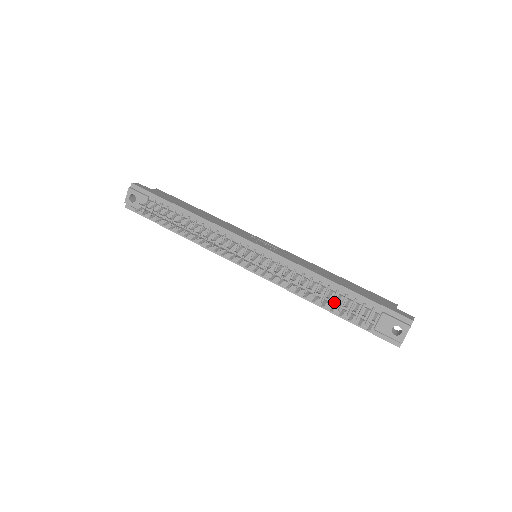
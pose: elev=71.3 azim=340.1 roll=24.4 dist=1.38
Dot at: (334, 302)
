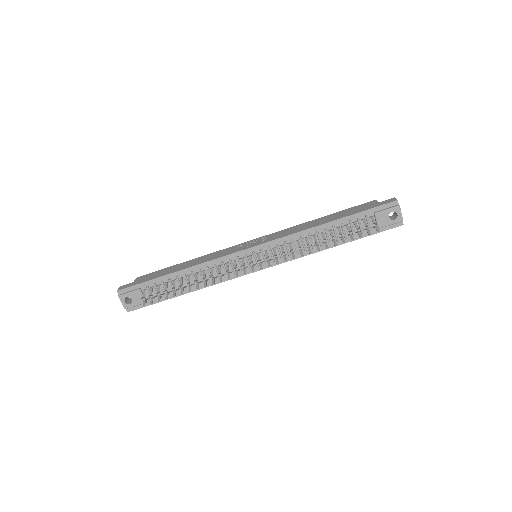
Dot at: (341, 235)
